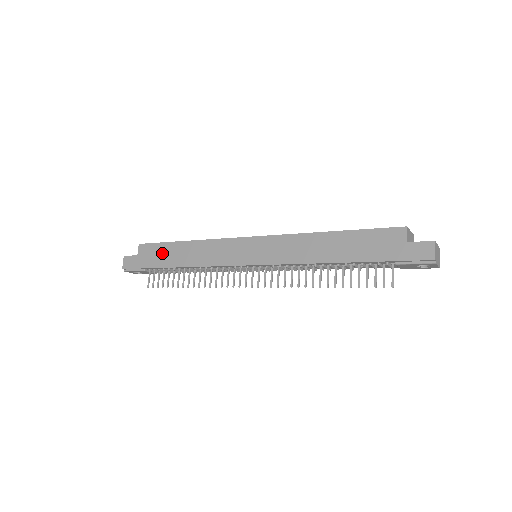
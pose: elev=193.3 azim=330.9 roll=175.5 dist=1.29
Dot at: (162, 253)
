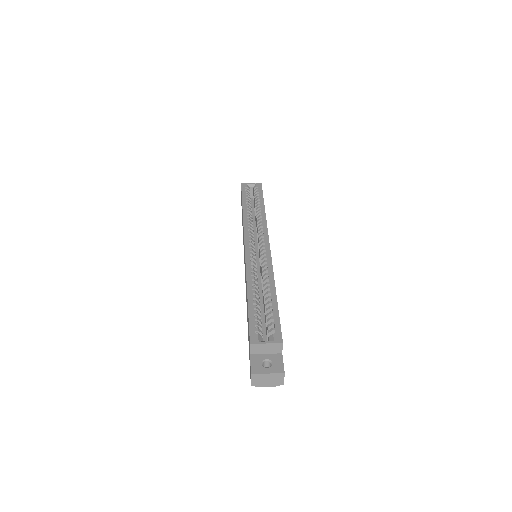
Dot at: occluded
